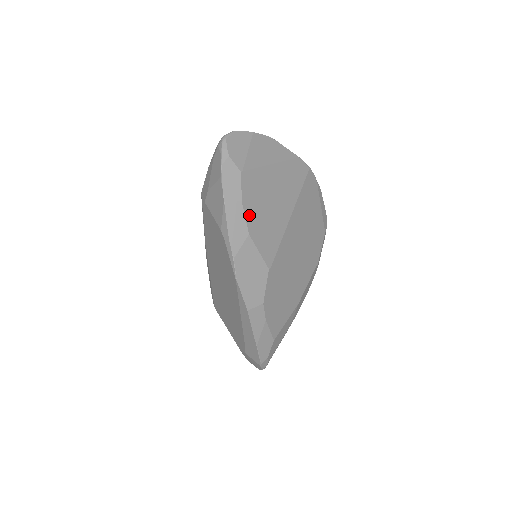
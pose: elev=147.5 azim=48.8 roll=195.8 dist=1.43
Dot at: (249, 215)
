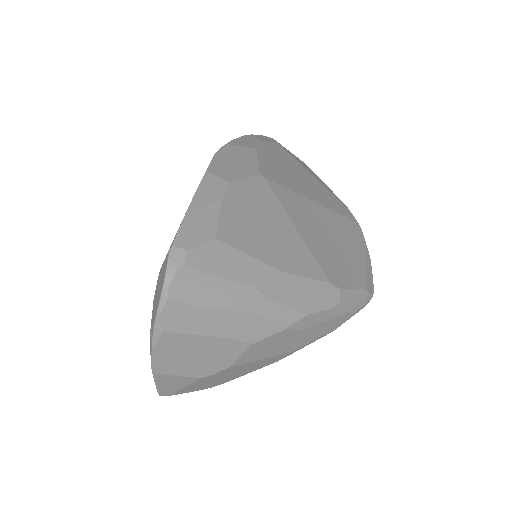
Dot at: (266, 150)
